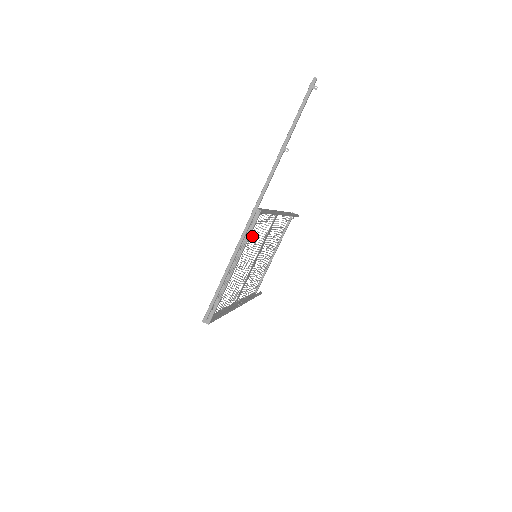
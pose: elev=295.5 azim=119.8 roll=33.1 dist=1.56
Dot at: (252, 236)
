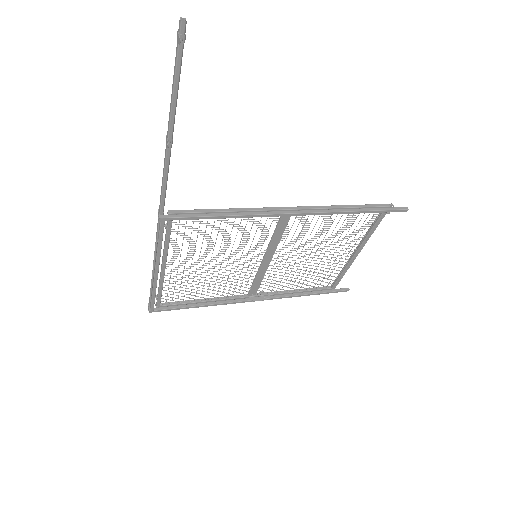
Dot at: occluded
